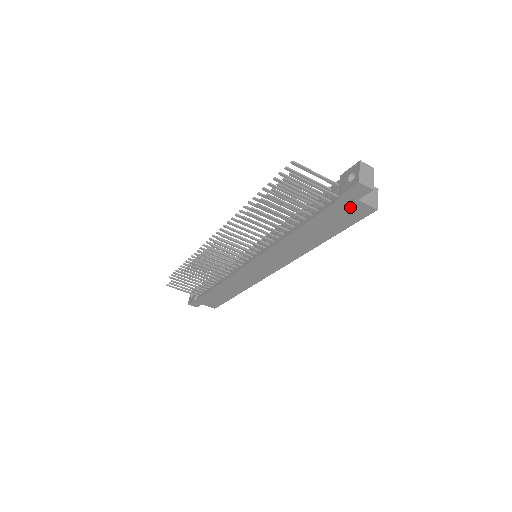
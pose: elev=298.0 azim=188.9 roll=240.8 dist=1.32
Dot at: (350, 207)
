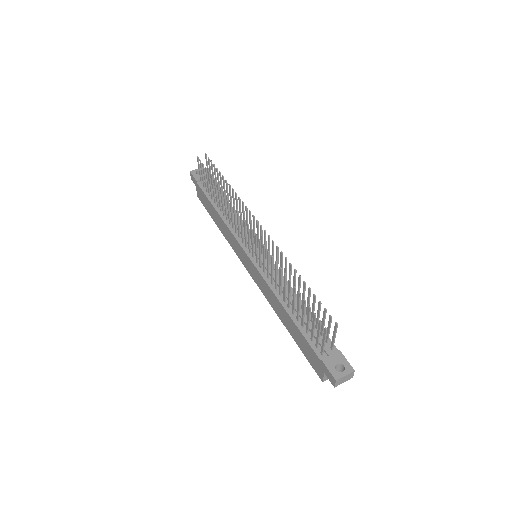
Dot at: (318, 364)
